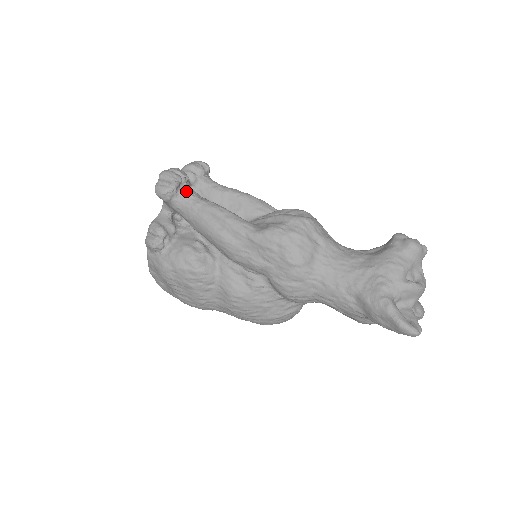
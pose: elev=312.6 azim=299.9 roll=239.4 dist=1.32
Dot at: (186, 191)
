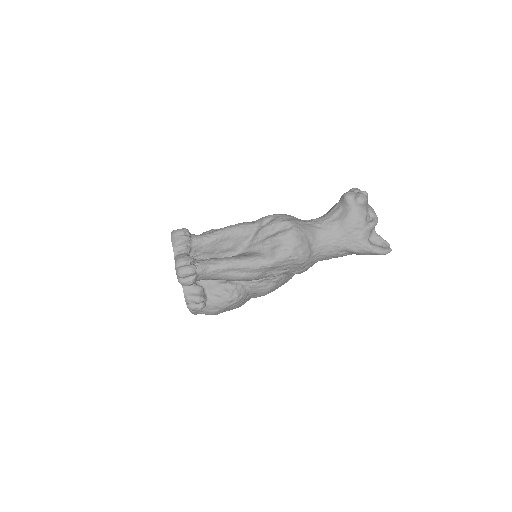
Dot at: (201, 268)
